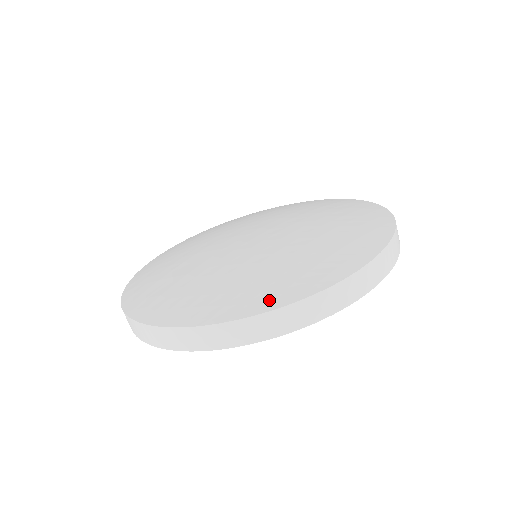
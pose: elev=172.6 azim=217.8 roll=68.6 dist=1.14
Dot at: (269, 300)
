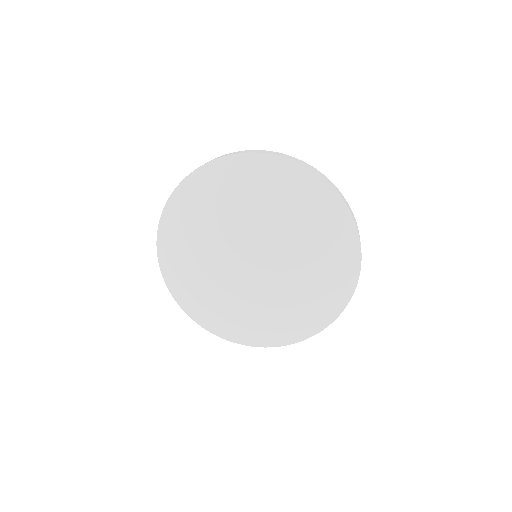
Dot at: (327, 317)
